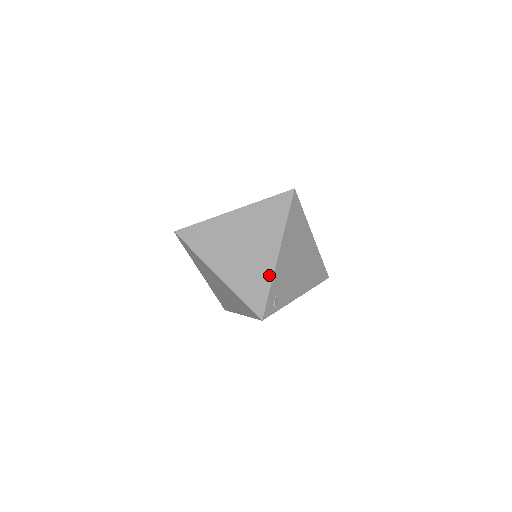
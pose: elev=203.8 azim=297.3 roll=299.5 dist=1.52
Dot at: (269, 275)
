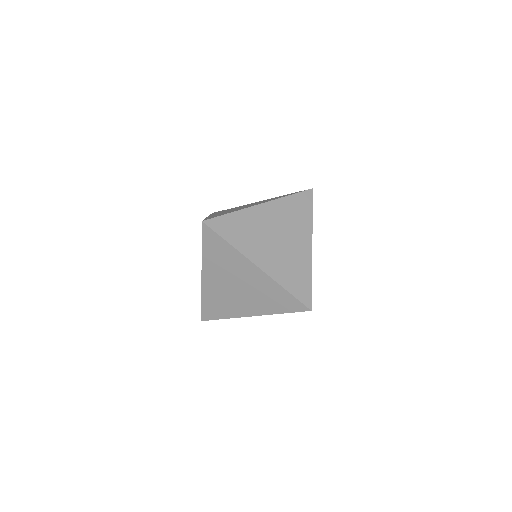
Dot at: (308, 267)
